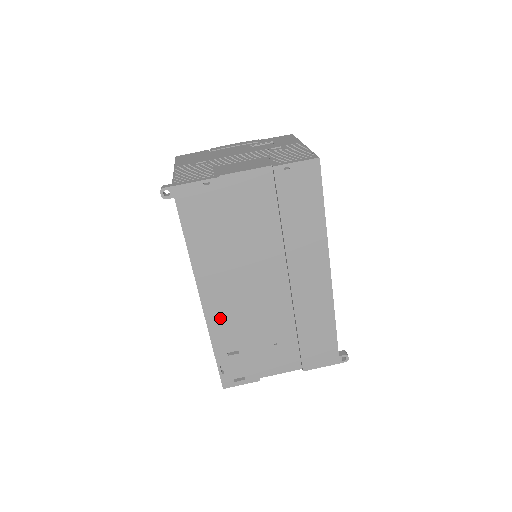
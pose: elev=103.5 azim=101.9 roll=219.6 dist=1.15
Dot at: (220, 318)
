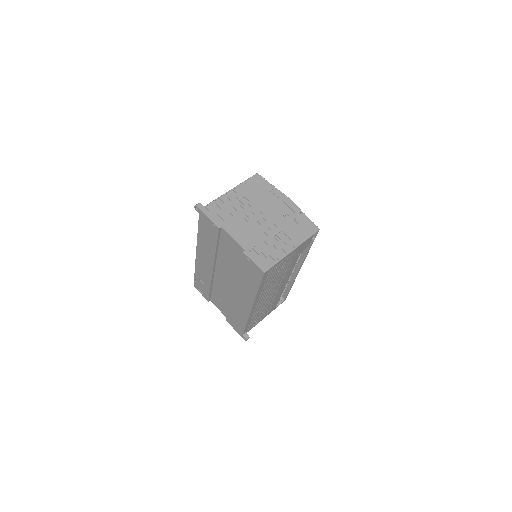
Dot at: (201, 267)
